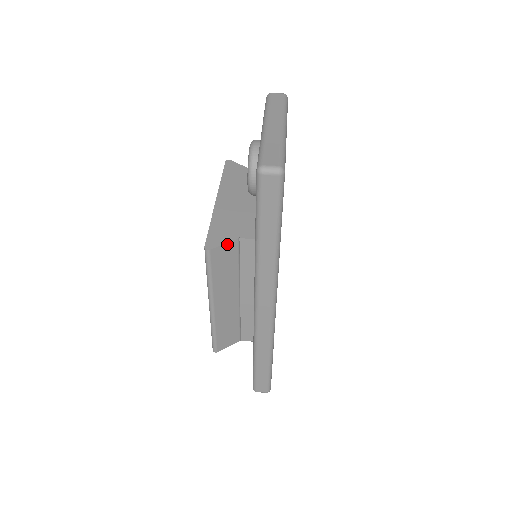
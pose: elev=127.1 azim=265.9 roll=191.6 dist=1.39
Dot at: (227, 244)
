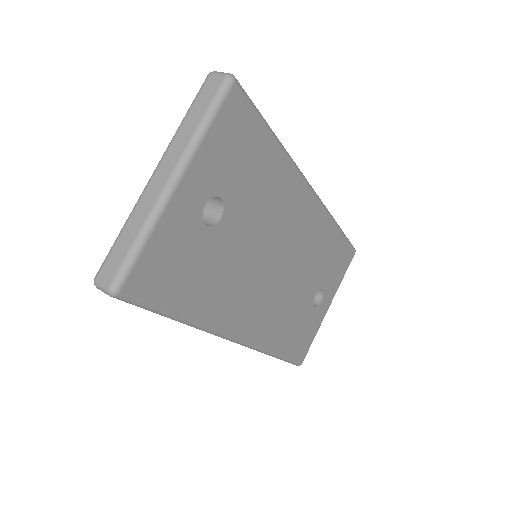
Dot at: occluded
